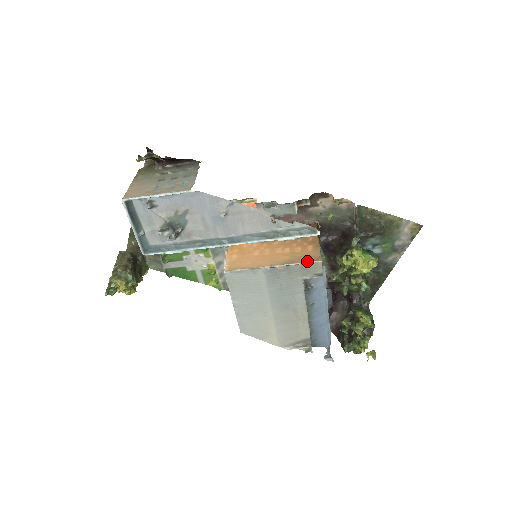
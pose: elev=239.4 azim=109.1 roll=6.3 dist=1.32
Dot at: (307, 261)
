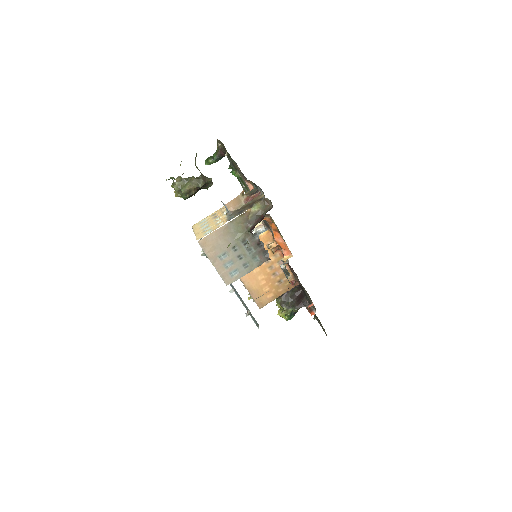
Dot at: (256, 302)
